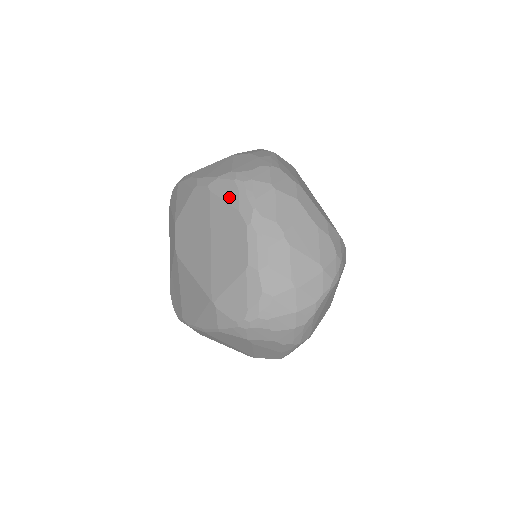
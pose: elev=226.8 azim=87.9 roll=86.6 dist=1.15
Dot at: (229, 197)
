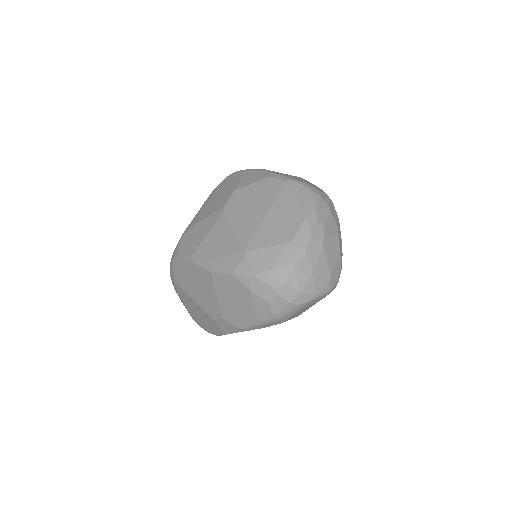
Dot at: (299, 195)
